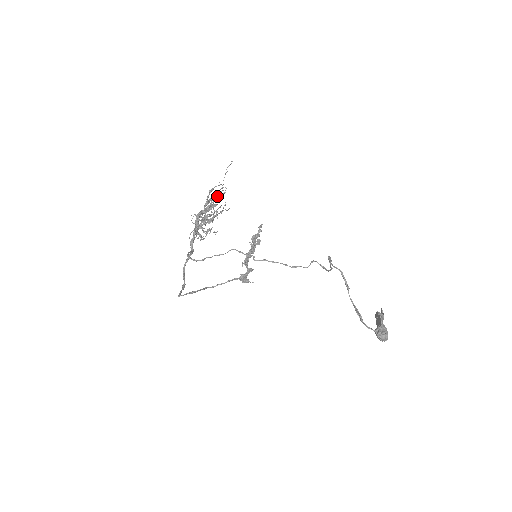
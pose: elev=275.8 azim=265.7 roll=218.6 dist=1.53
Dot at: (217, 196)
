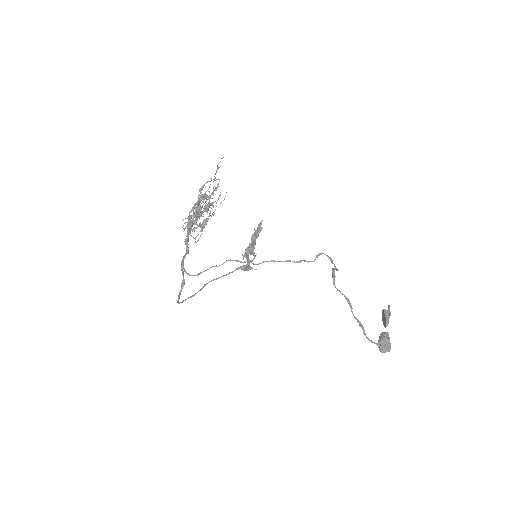
Dot at: (209, 195)
